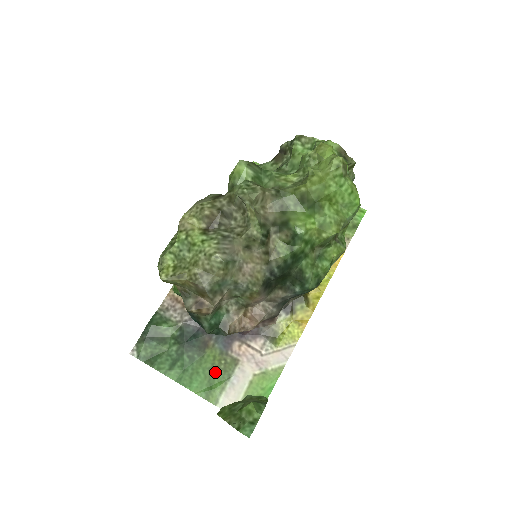
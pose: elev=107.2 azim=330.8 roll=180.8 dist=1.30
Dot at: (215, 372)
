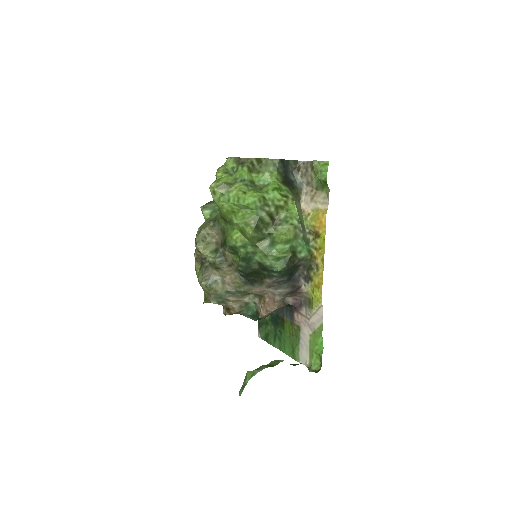
Dot at: (292, 339)
